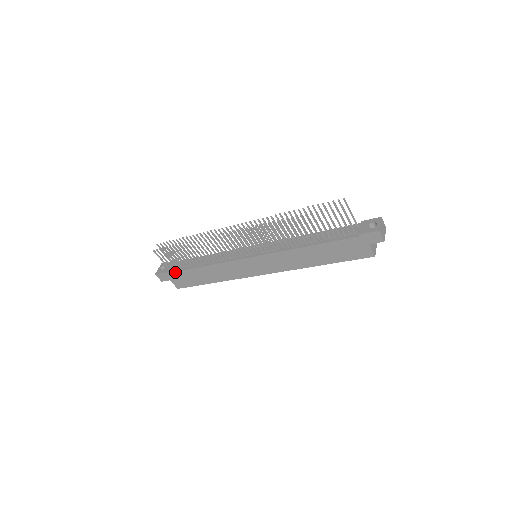
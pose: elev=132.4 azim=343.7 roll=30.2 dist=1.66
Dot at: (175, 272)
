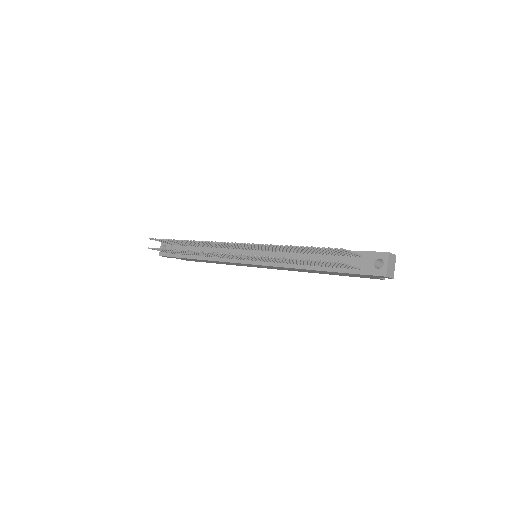
Dot at: (178, 257)
